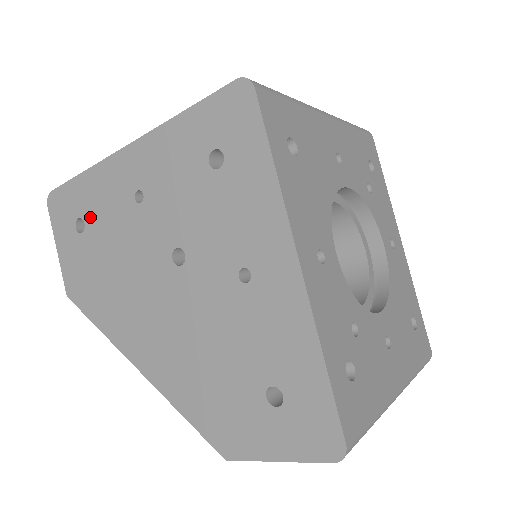
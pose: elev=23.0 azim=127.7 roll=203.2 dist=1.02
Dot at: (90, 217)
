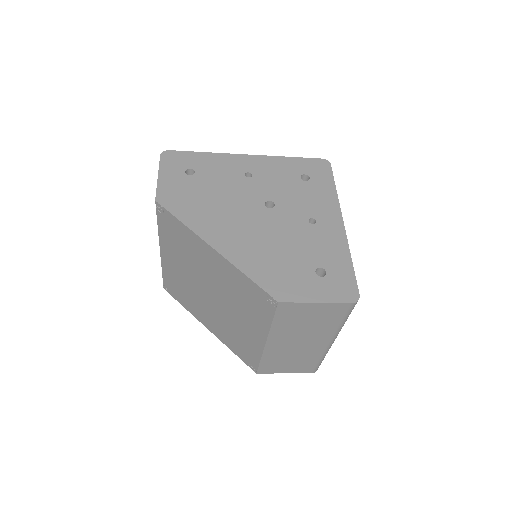
Dot at: (202, 171)
